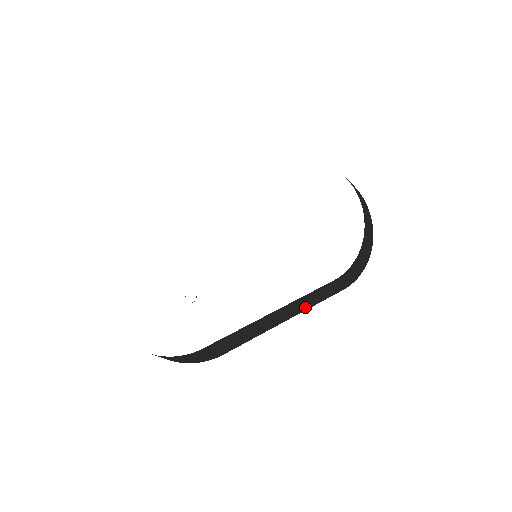
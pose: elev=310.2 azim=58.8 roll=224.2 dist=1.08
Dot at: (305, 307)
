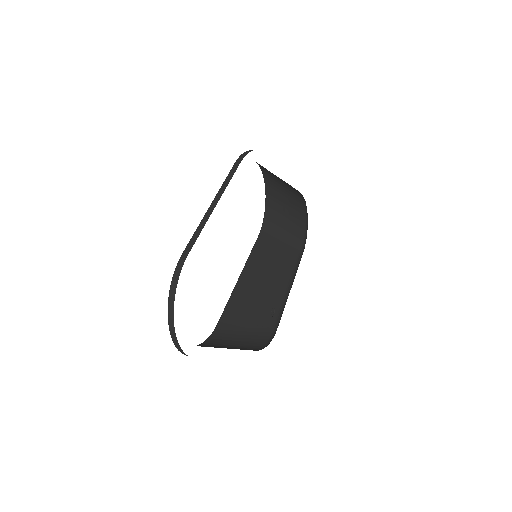
Dot at: (283, 275)
